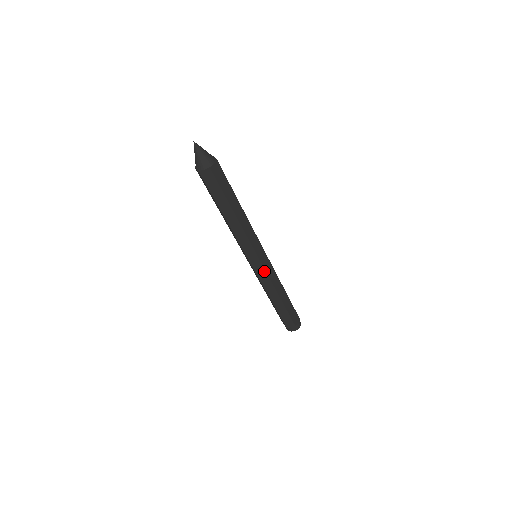
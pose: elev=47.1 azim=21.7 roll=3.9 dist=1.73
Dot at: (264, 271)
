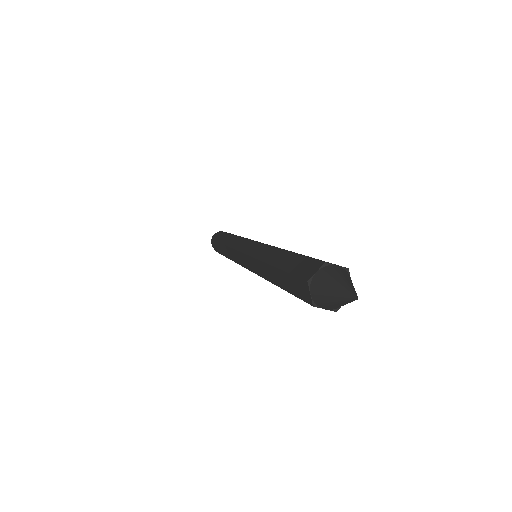
Dot at: occluded
